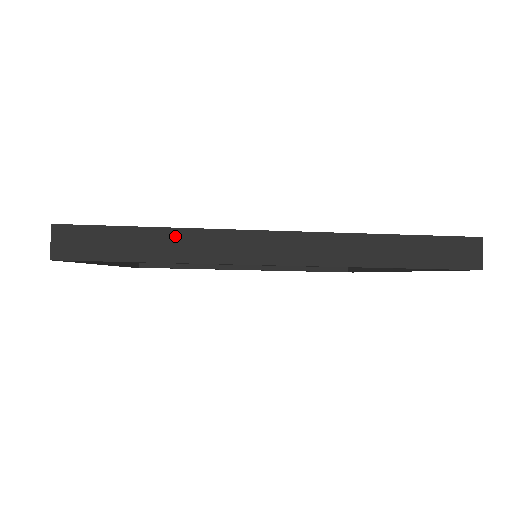
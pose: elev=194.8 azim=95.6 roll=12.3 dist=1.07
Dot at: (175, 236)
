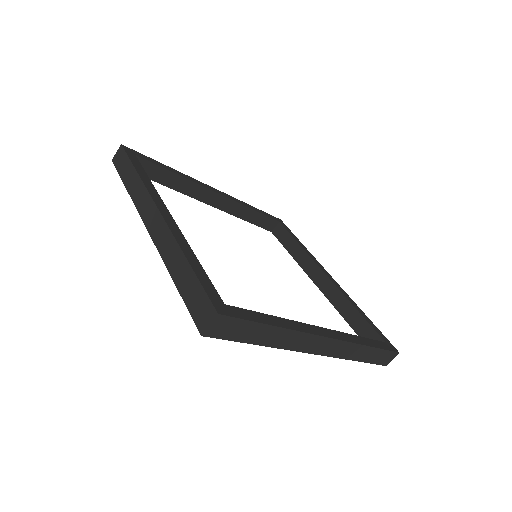
Dot at: (282, 333)
